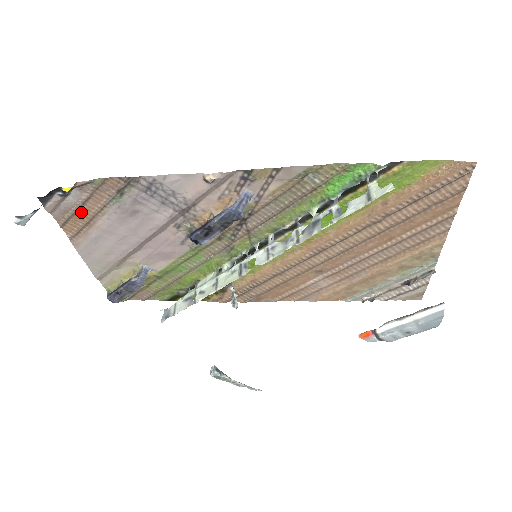
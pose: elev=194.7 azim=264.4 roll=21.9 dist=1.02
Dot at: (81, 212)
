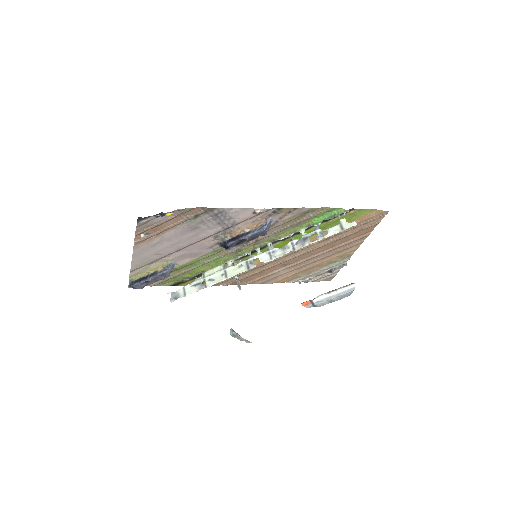
Dot at: (158, 227)
